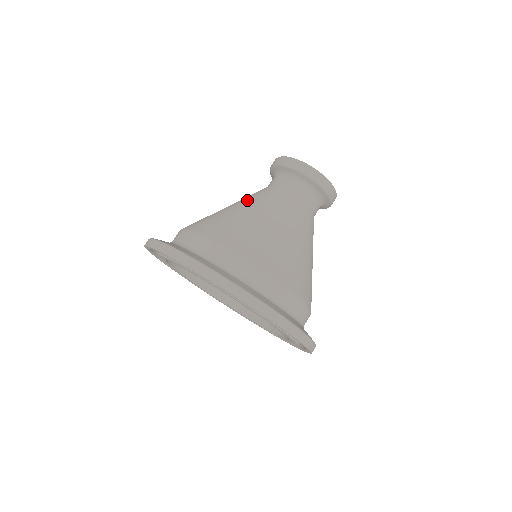
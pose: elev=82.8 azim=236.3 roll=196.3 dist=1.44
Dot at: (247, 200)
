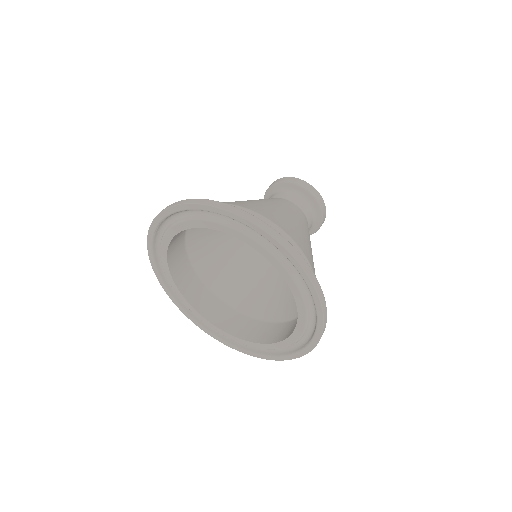
Dot at: (278, 203)
